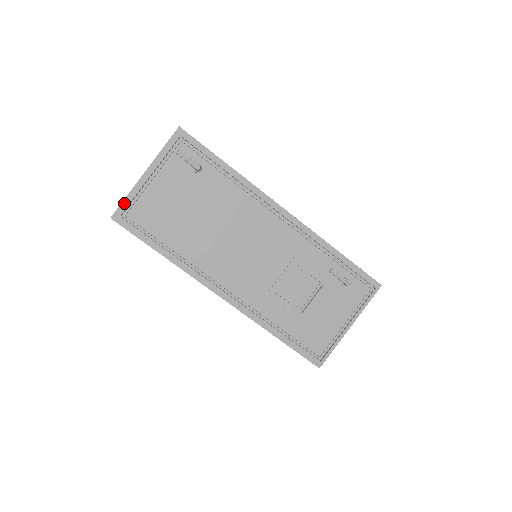
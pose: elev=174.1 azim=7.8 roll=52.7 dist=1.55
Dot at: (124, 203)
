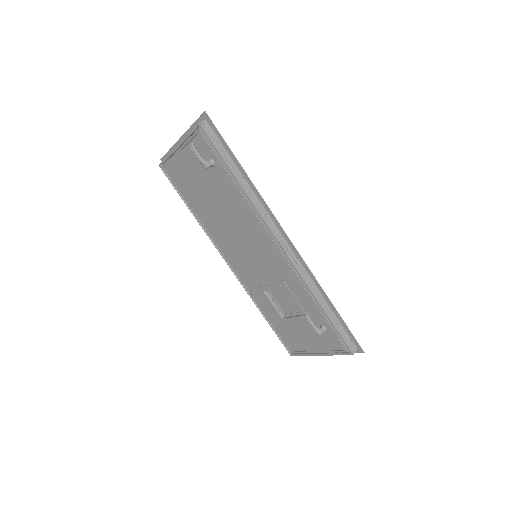
Dot at: occluded
